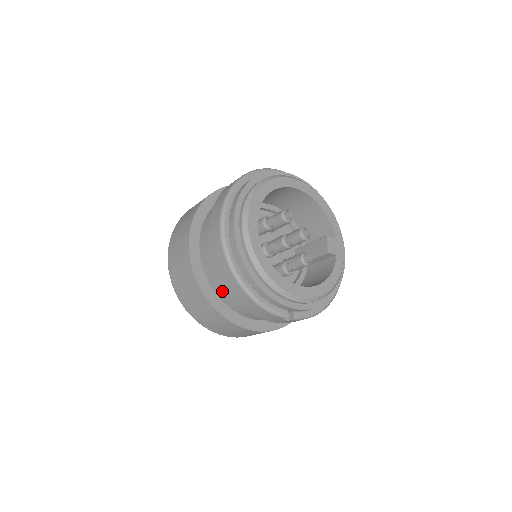
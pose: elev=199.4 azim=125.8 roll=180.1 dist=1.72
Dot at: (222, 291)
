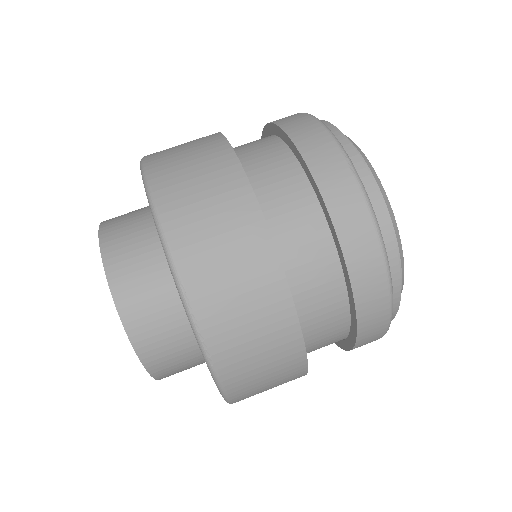
Dot at: (315, 314)
